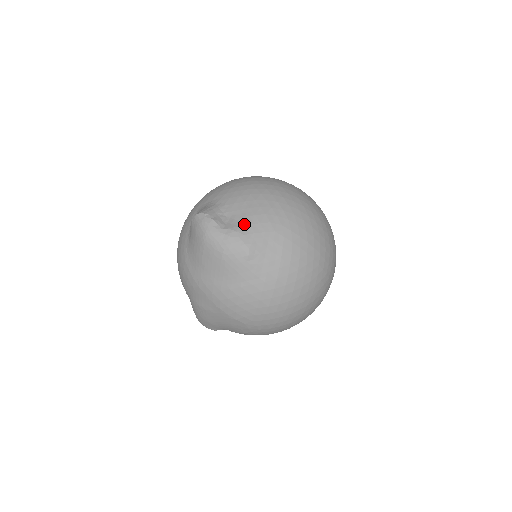
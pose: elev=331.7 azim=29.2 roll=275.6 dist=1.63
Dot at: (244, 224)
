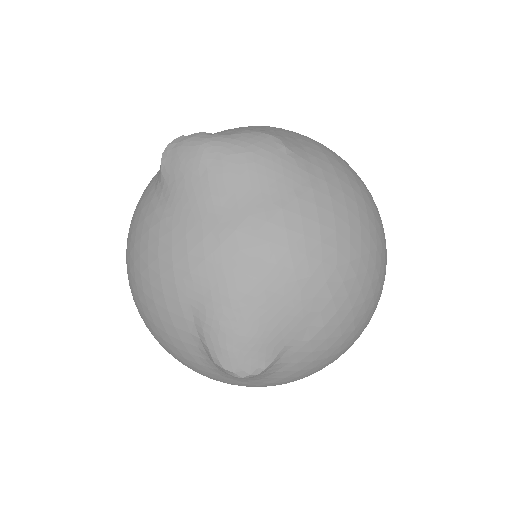
Dot at: (249, 129)
